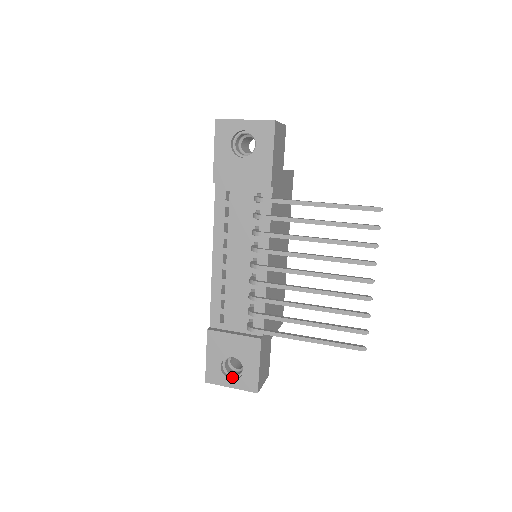
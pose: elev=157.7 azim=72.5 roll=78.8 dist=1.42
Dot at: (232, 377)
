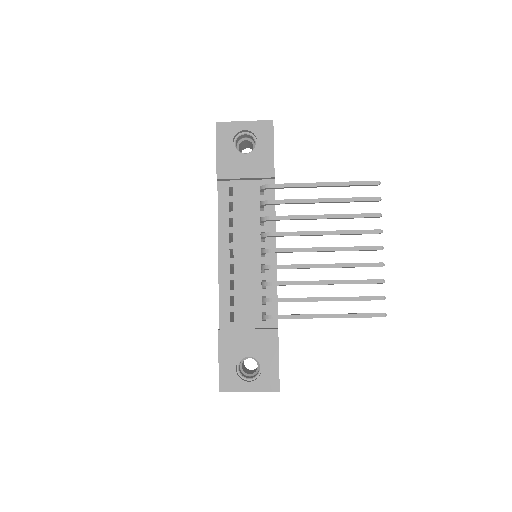
Dot at: (248, 380)
